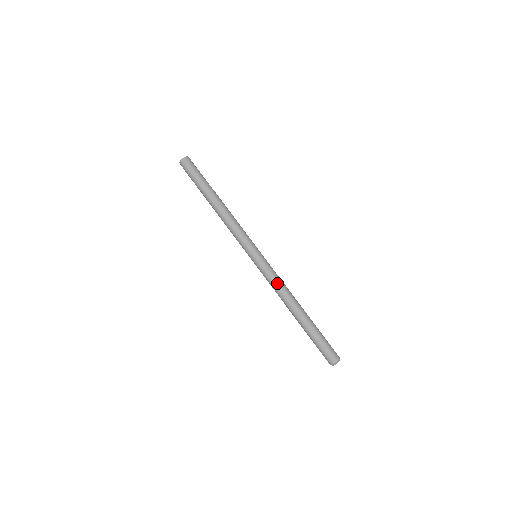
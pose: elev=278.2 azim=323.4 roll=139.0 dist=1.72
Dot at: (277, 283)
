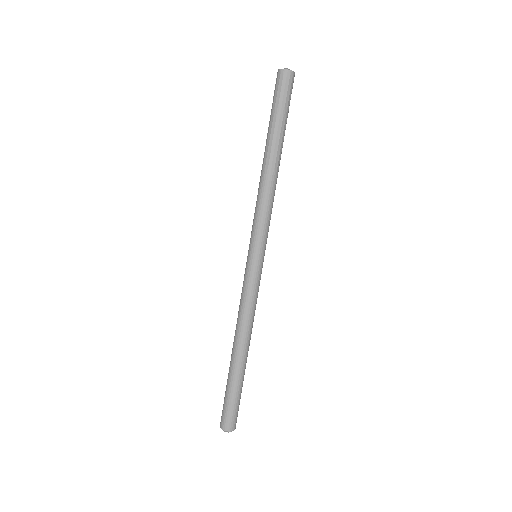
Dot at: (249, 306)
